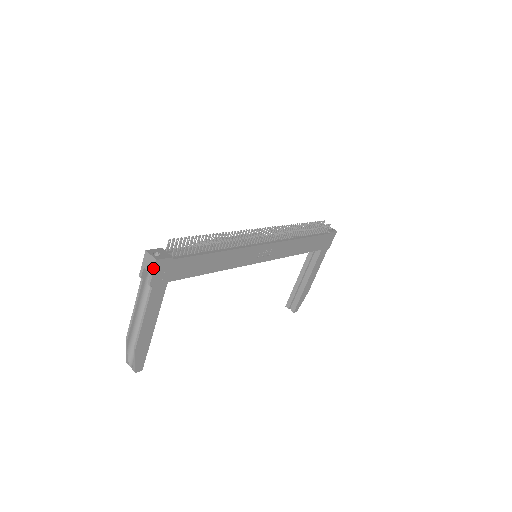
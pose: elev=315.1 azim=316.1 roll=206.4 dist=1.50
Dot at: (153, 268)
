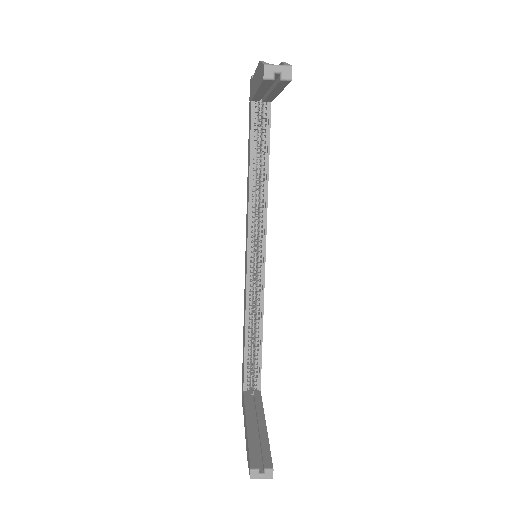
Dot at: occluded
